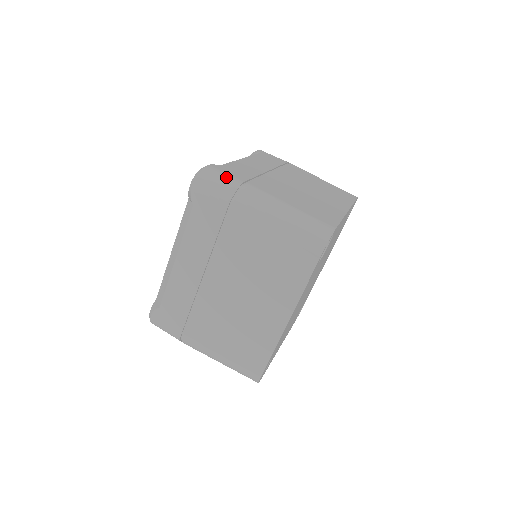
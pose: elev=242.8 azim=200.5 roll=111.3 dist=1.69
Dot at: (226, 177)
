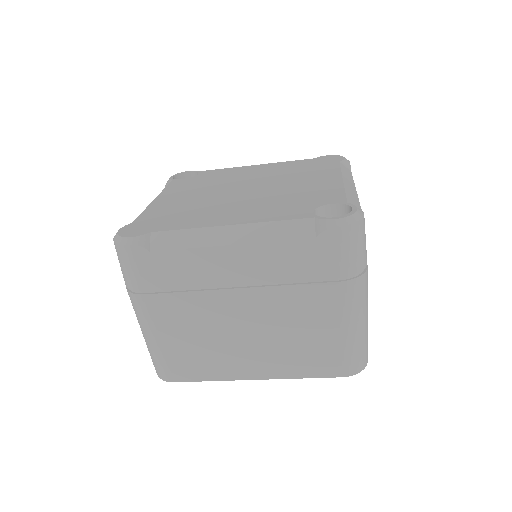
Dot at: (365, 247)
